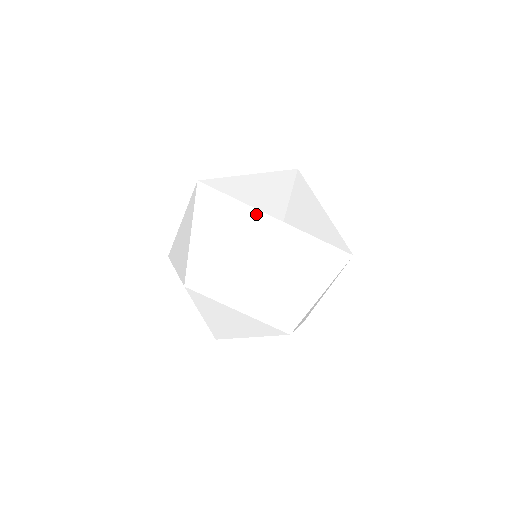
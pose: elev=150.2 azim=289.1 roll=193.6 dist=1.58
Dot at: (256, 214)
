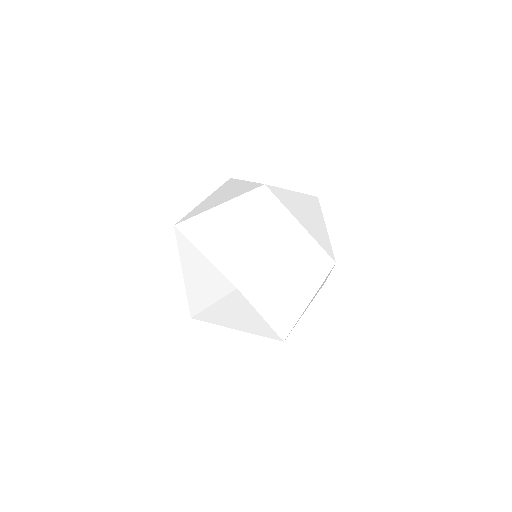
Dot at: (315, 246)
